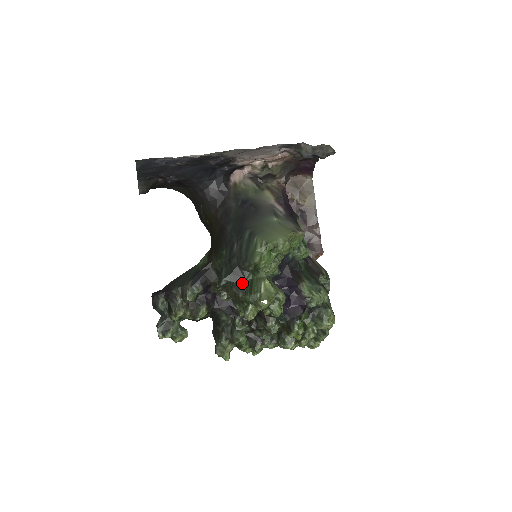
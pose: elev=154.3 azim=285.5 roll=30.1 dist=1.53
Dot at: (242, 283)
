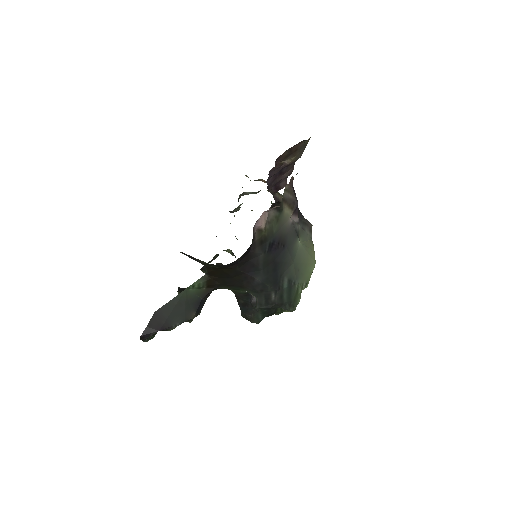
Dot at: (275, 310)
